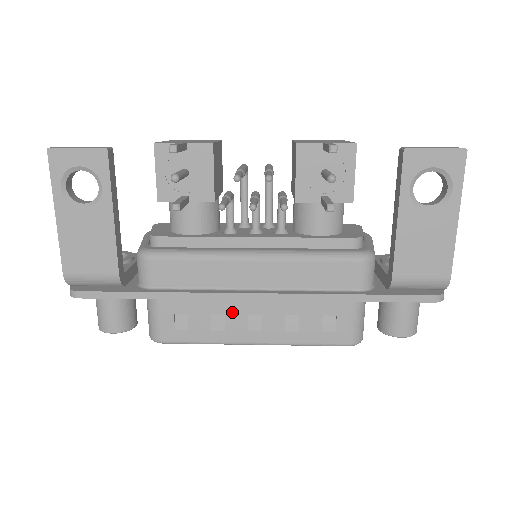
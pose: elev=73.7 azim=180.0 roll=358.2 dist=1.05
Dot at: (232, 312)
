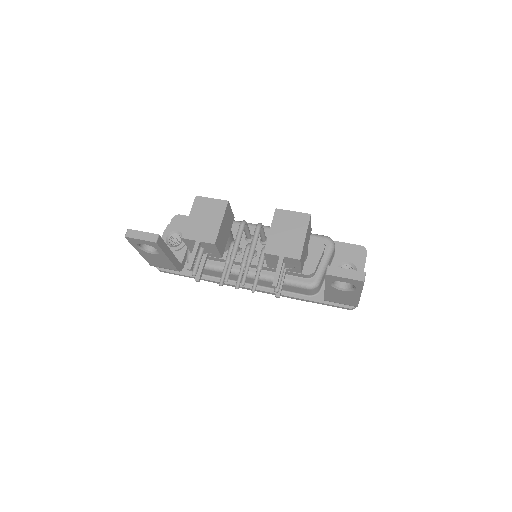
Dot at: occluded
